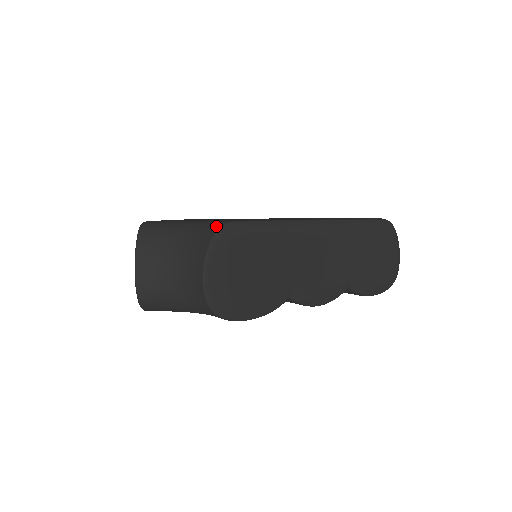
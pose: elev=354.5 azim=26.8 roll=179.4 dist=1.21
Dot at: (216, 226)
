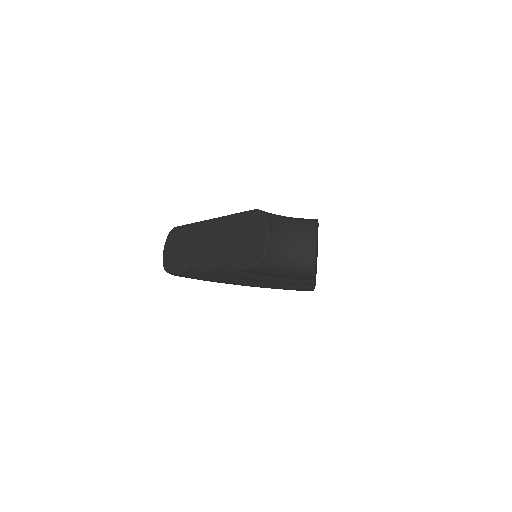
Dot at: (312, 219)
